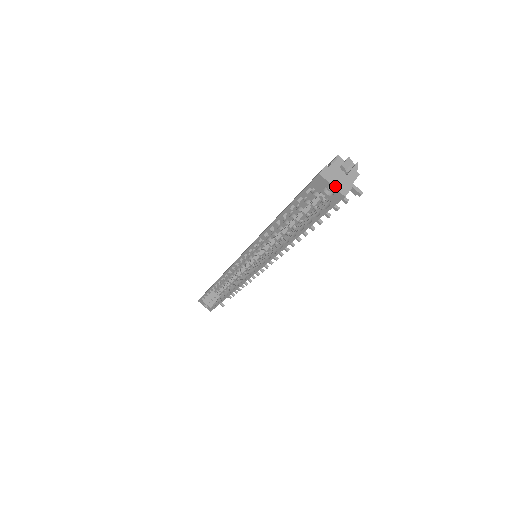
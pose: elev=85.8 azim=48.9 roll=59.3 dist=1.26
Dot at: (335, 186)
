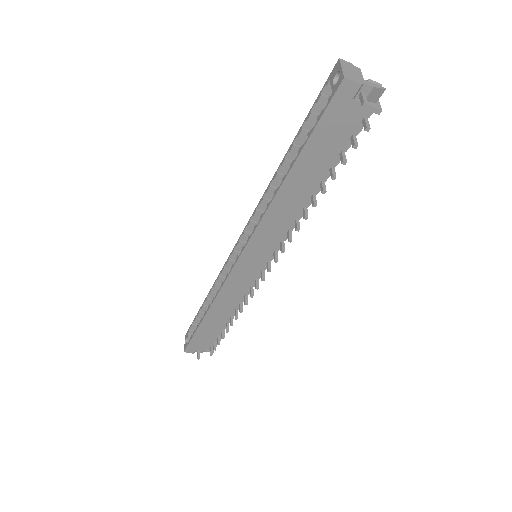
Dot at: (344, 70)
